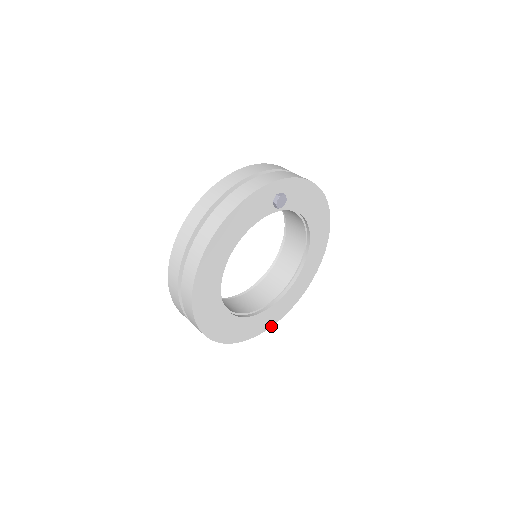
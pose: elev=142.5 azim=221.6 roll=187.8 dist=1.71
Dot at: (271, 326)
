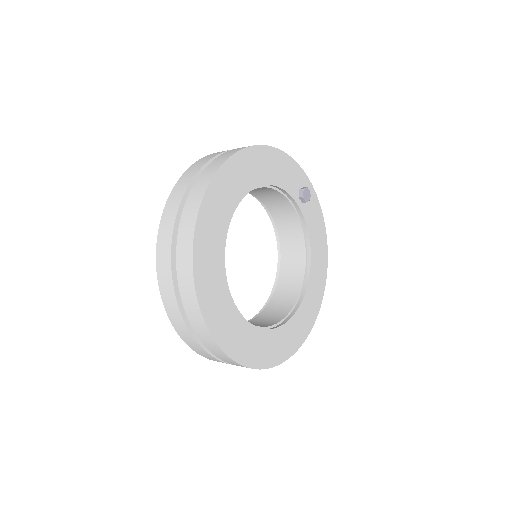
Dot at: (241, 364)
